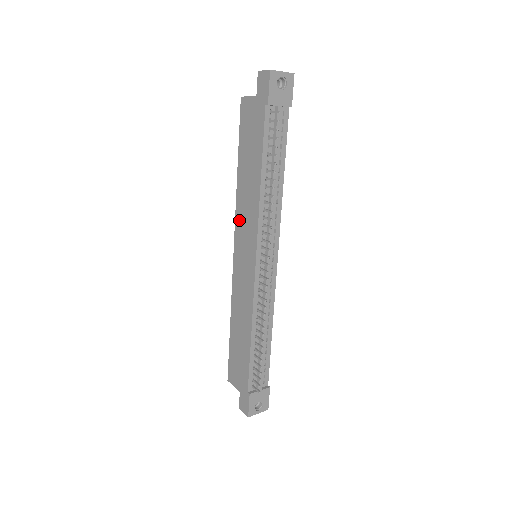
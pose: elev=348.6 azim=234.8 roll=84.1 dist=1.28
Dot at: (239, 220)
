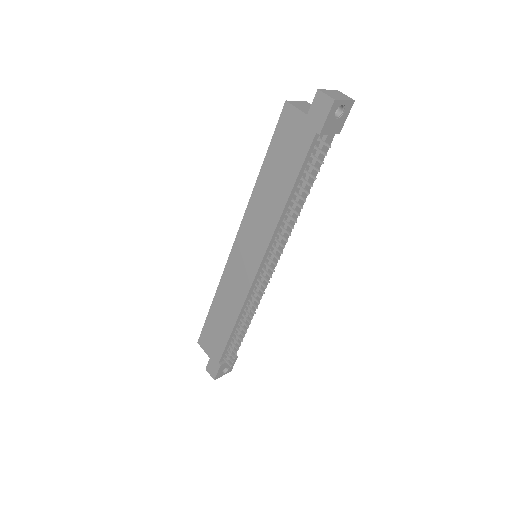
Dot at: (248, 221)
